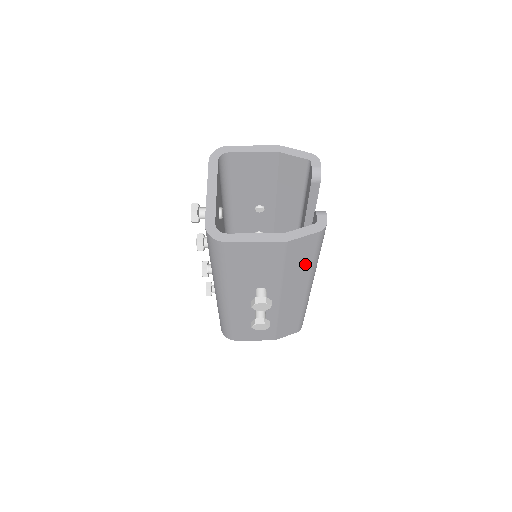
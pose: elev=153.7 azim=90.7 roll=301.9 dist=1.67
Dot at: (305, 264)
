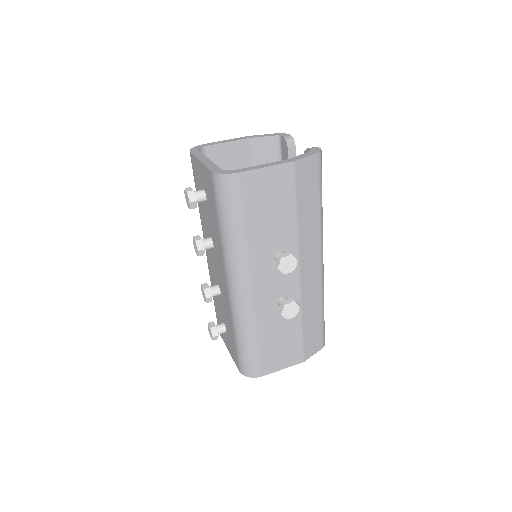
Dot at: (314, 207)
